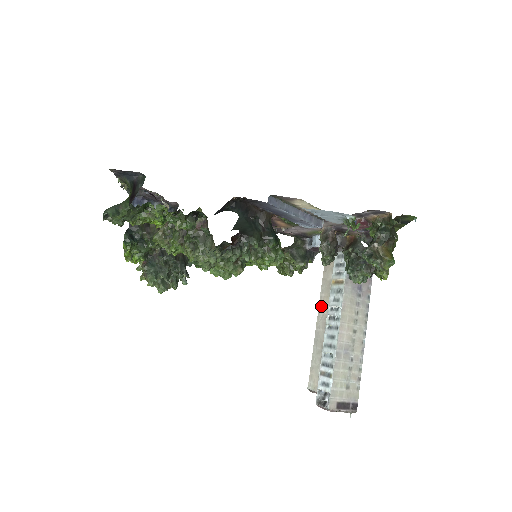
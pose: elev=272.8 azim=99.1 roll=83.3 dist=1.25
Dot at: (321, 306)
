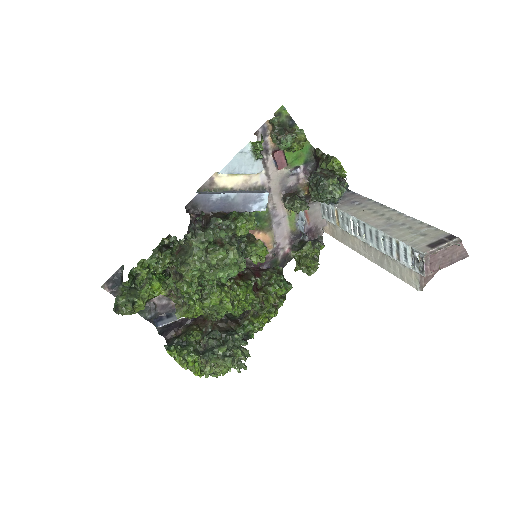
Dot at: (357, 249)
